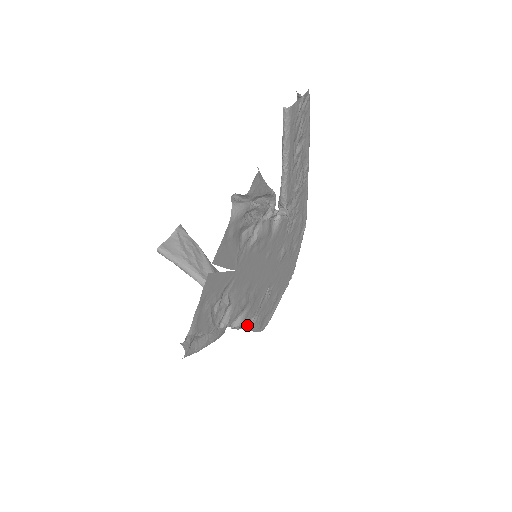
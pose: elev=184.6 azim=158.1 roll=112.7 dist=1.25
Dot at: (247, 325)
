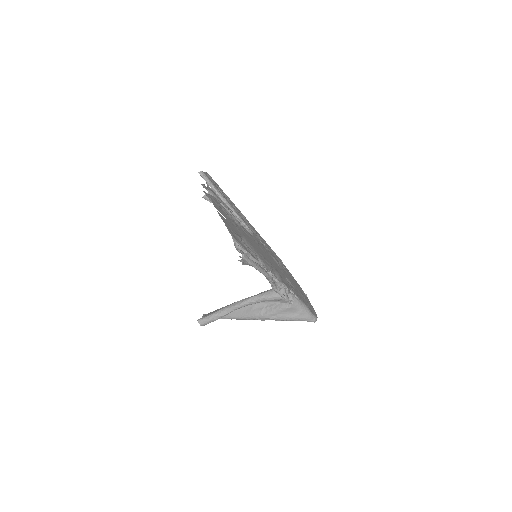
Dot at: (293, 297)
